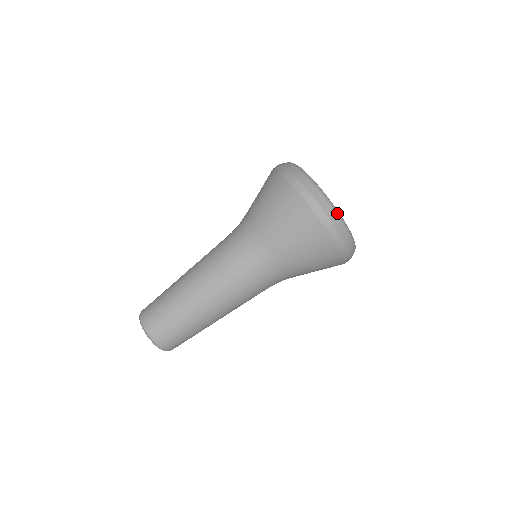
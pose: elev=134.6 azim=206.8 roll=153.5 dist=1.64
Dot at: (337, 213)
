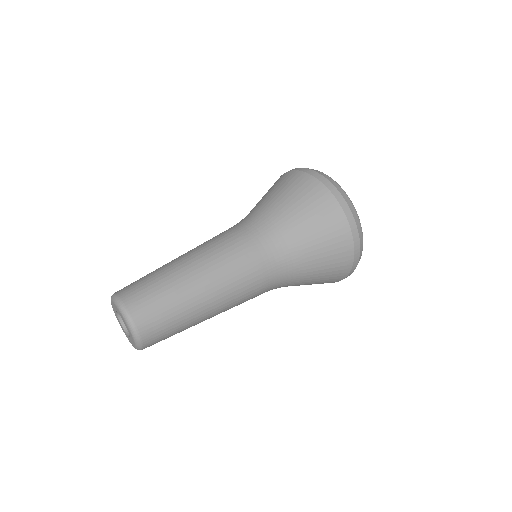
Dot at: occluded
